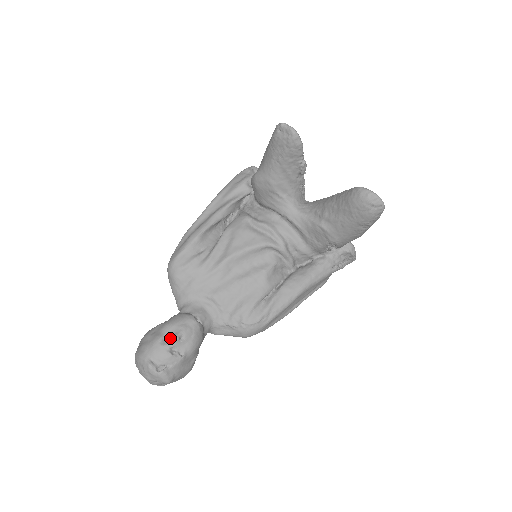
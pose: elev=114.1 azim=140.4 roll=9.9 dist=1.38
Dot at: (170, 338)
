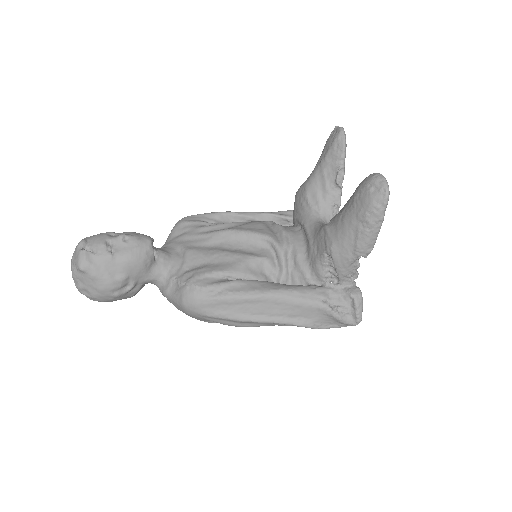
Dot at: (118, 236)
